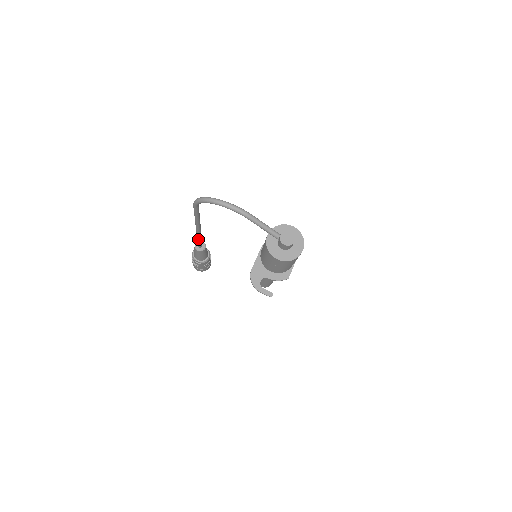
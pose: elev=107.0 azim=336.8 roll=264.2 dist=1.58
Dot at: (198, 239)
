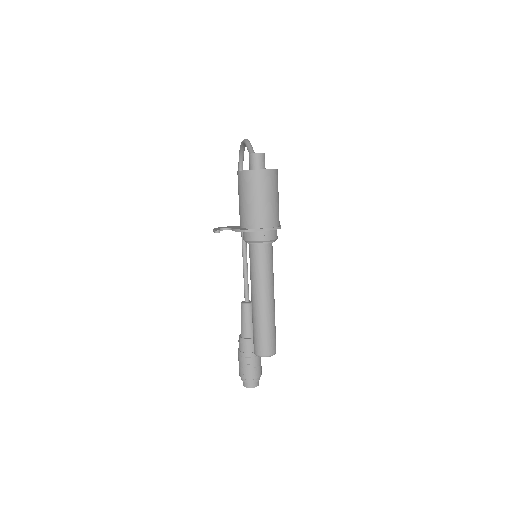
Dot at: (243, 271)
